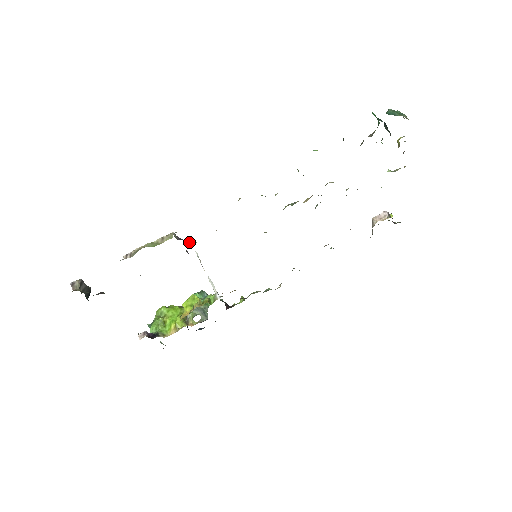
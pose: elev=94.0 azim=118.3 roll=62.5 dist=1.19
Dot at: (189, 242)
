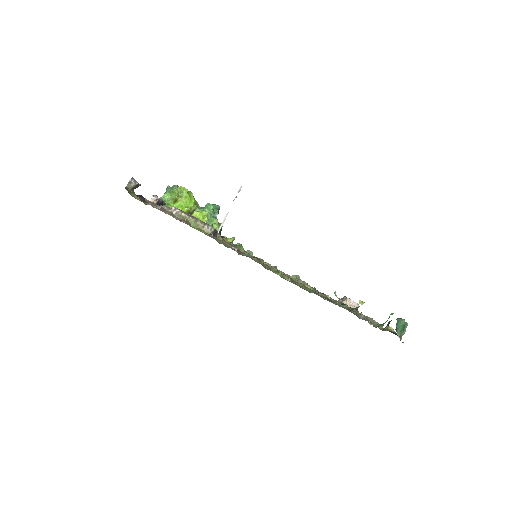
Dot at: (219, 235)
